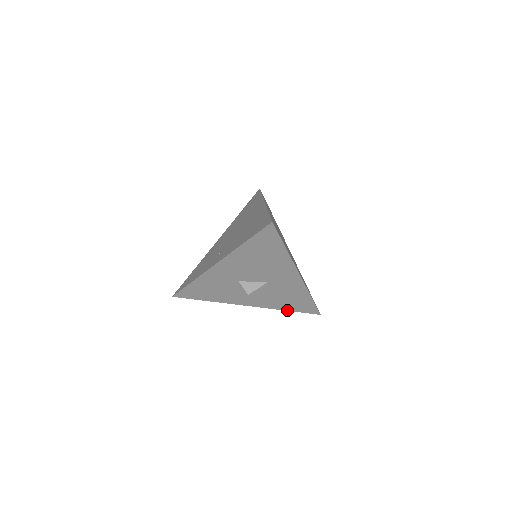
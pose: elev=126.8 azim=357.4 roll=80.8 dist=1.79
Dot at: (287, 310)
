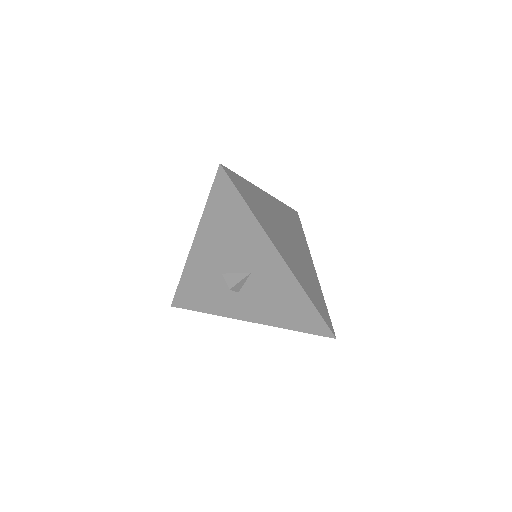
Dot at: (292, 329)
